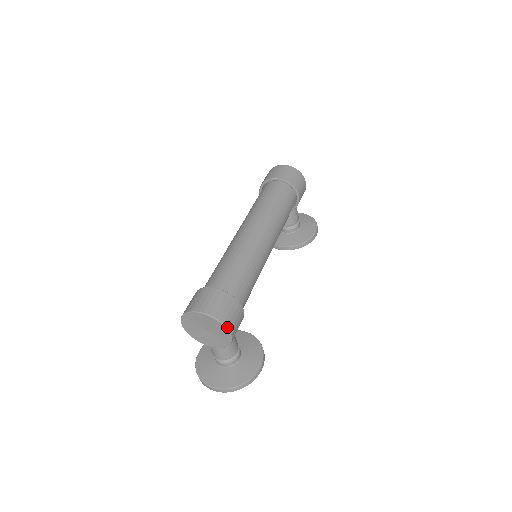
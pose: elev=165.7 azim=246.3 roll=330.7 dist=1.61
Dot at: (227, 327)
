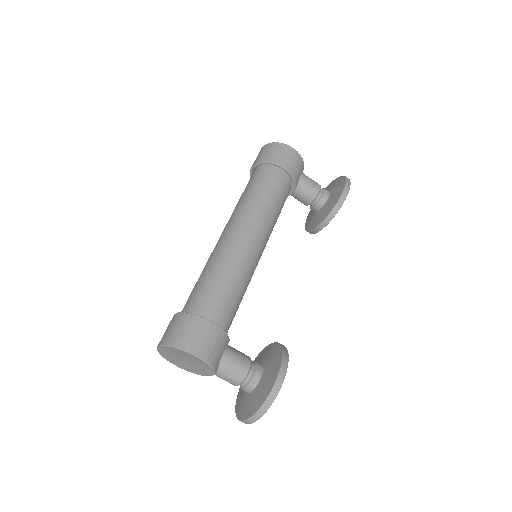
Dot at: (185, 349)
